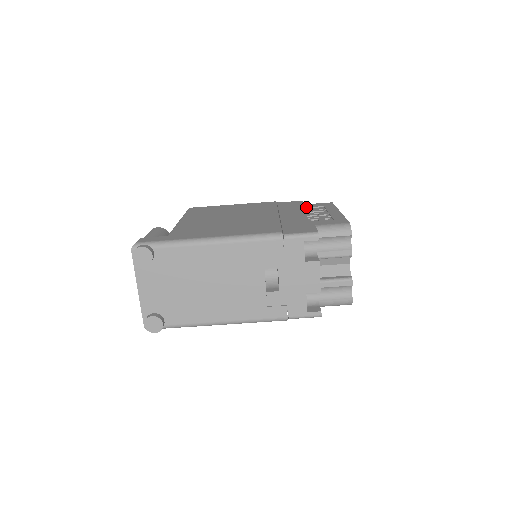
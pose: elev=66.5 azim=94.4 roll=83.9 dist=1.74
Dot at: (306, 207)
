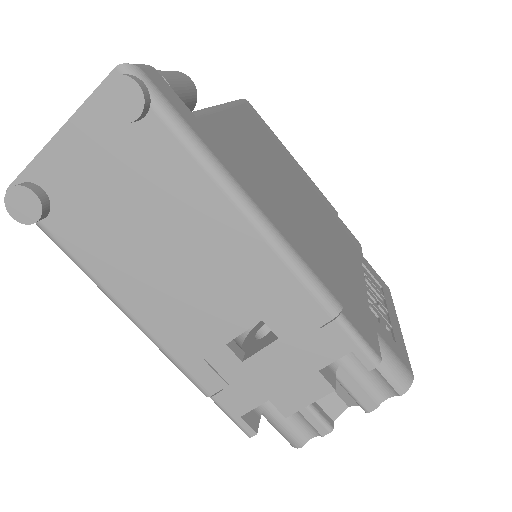
Dot at: (365, 265)
